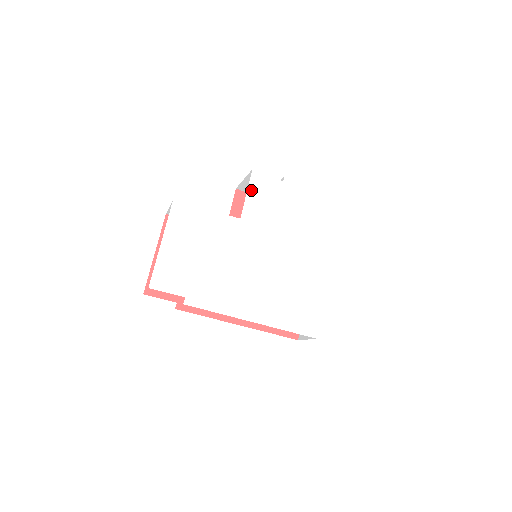
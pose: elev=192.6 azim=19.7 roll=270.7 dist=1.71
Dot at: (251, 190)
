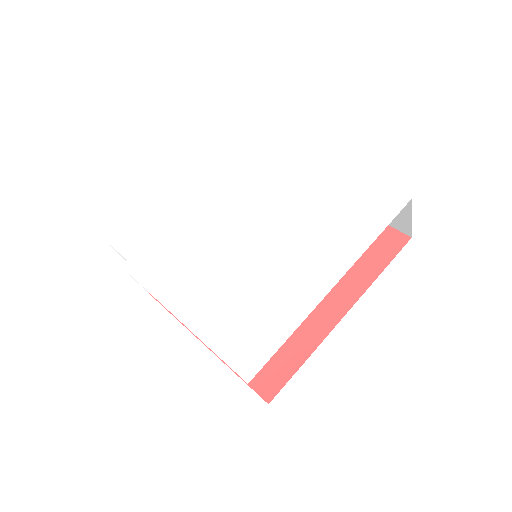
Dot at: (273, 167)
